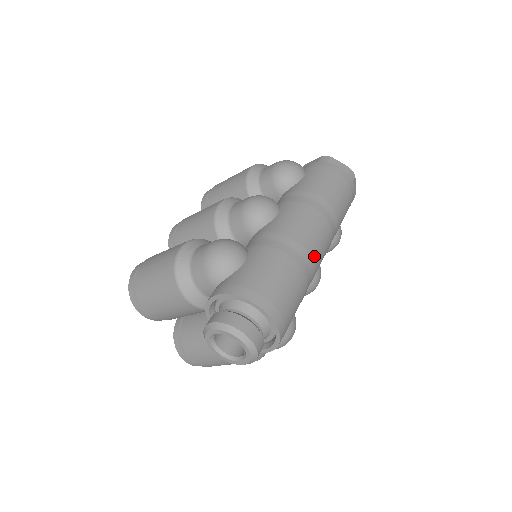
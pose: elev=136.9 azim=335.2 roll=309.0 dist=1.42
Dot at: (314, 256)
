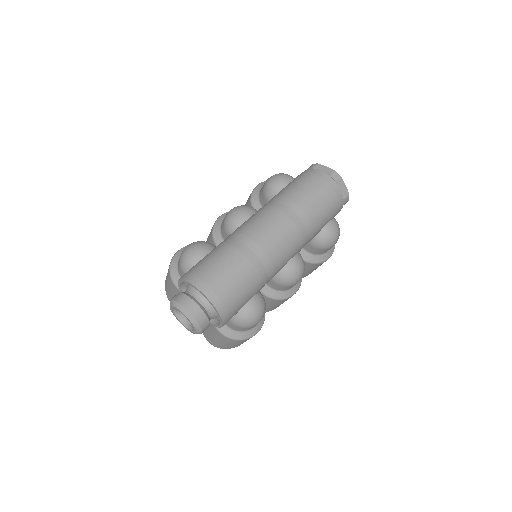
Dot at: (267, 248)
